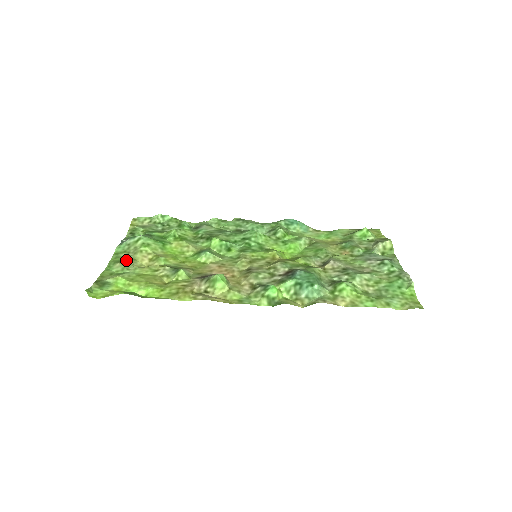
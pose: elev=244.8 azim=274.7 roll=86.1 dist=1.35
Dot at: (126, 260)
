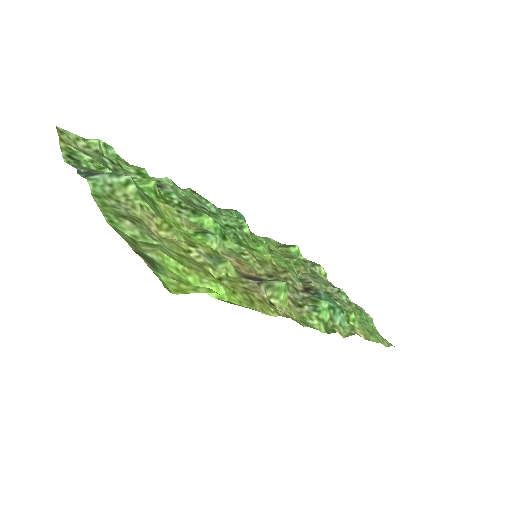
Dot at: (130, 217)
